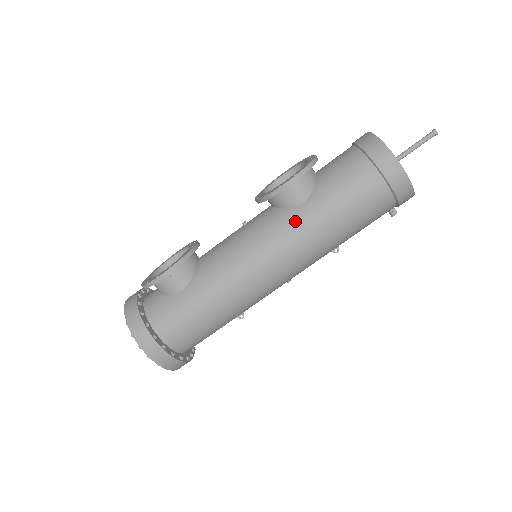
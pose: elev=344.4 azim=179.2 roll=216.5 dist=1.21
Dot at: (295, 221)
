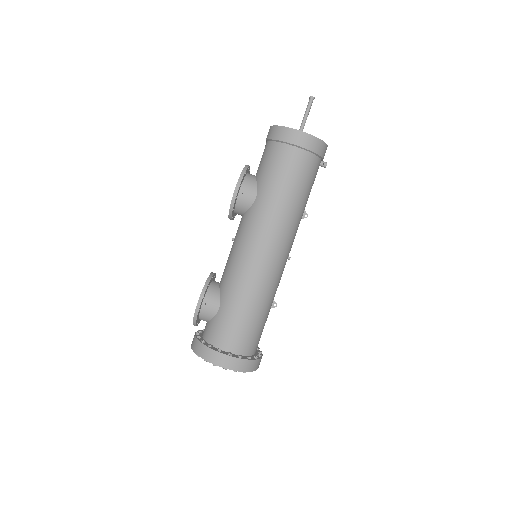
Dot at: (258, 212)
